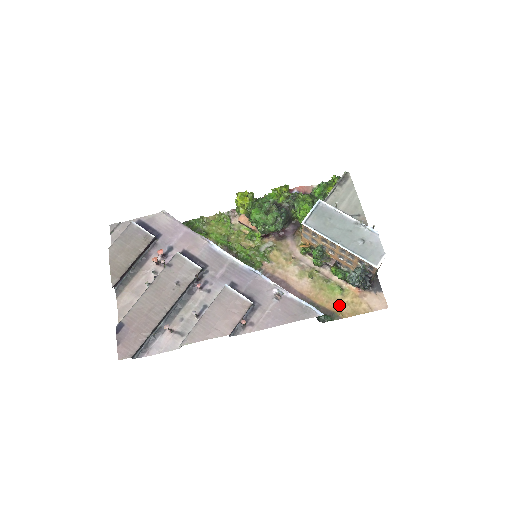
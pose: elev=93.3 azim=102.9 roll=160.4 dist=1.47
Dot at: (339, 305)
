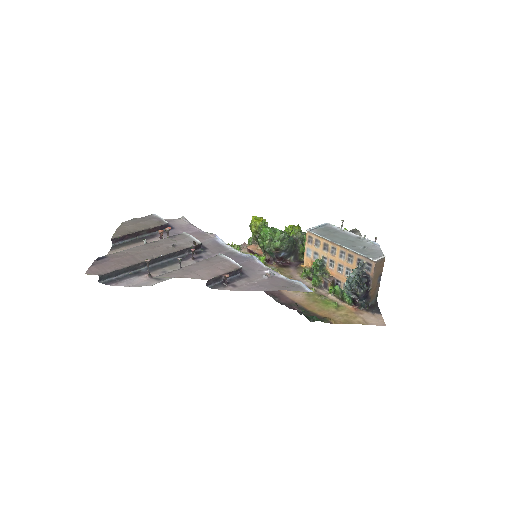
Dot at: (331, 315)
